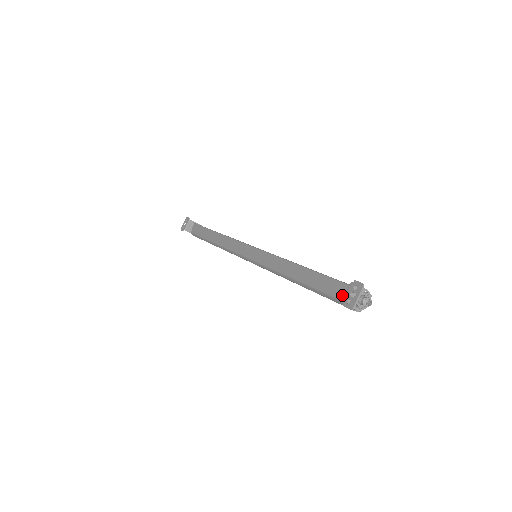
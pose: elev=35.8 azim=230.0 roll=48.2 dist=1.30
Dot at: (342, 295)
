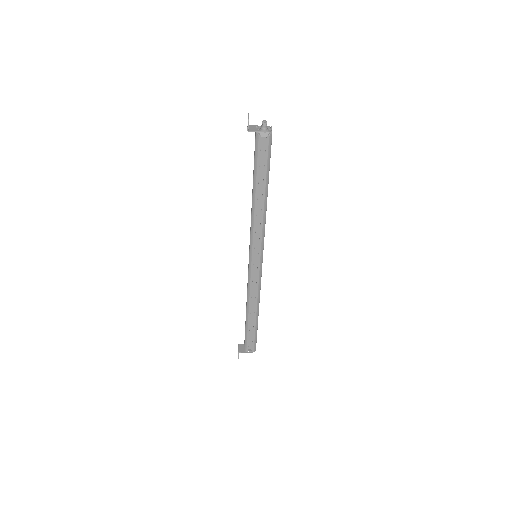
Dot at: (255, 140)
